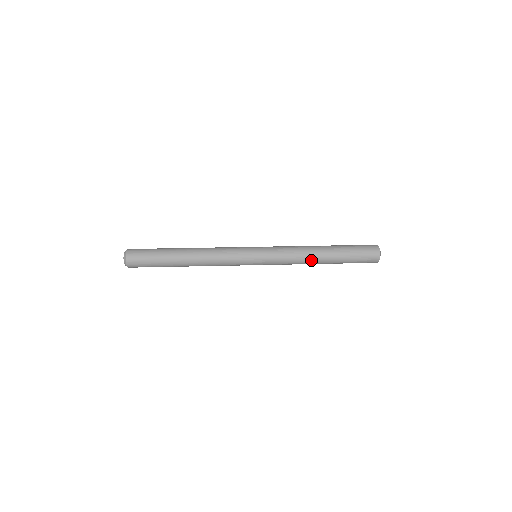
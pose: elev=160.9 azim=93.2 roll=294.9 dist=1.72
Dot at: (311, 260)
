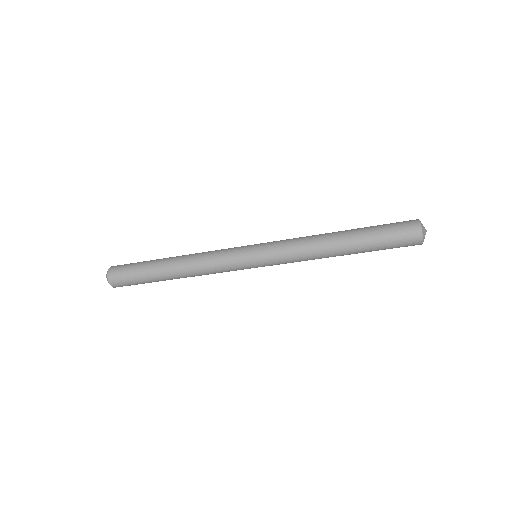
Dot at: (325, 254)
